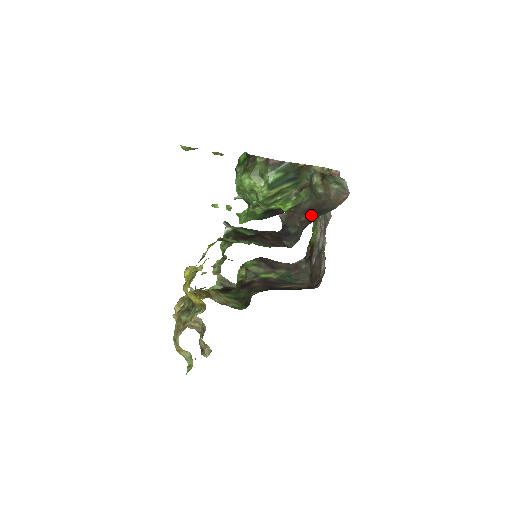
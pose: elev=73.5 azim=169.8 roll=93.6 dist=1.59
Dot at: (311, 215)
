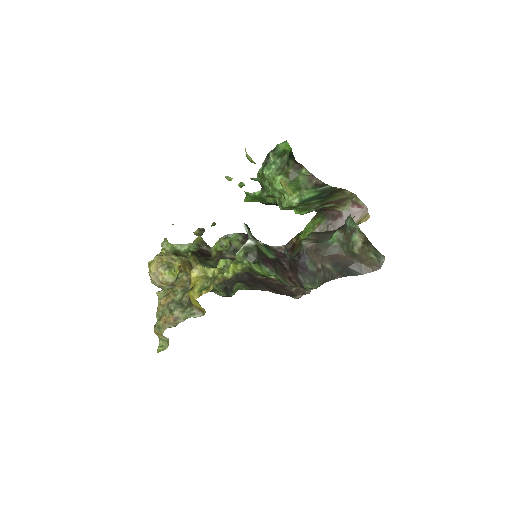
Dot at: (338, 269)
